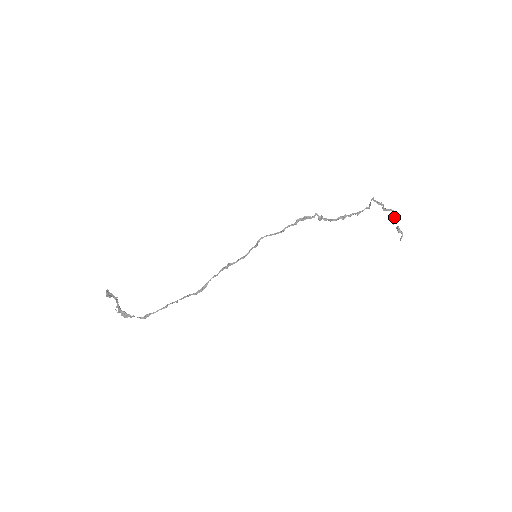
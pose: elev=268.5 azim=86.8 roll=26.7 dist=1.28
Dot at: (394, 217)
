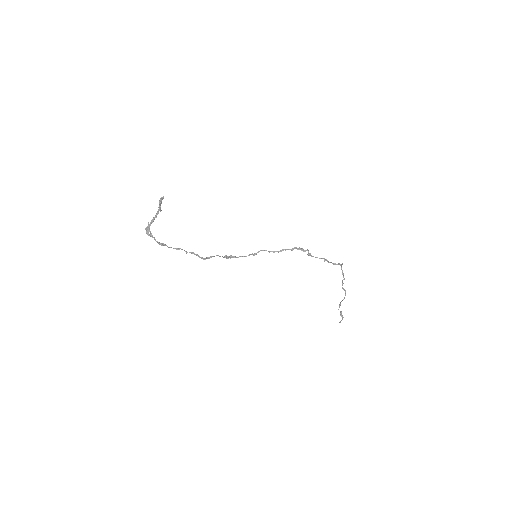
Dot at: occluded
